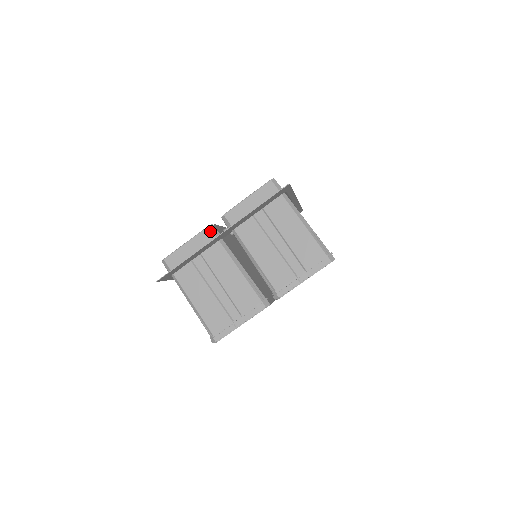
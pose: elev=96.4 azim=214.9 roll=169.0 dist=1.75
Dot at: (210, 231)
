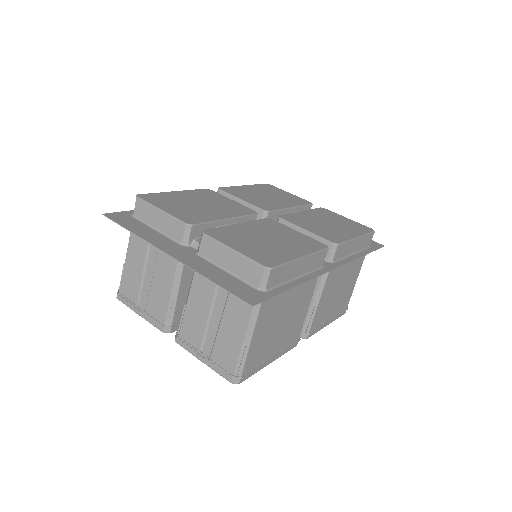
Dot at: (182, 229)
